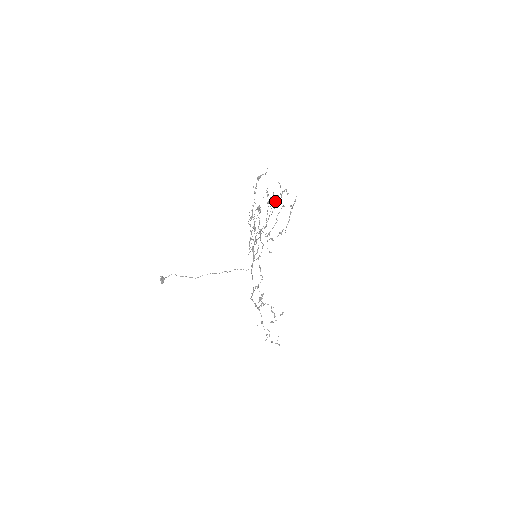
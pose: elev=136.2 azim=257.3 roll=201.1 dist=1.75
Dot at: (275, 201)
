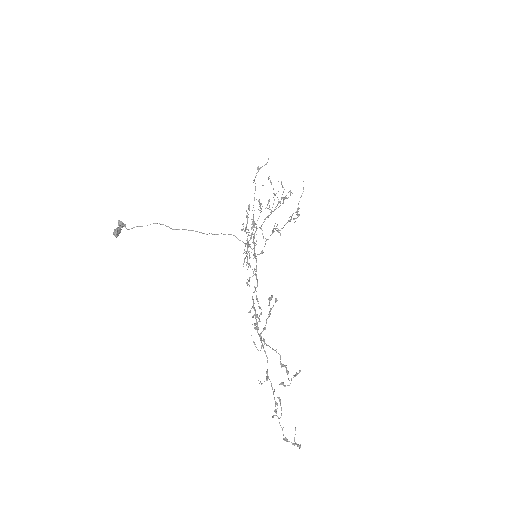
Dot at: occluded
